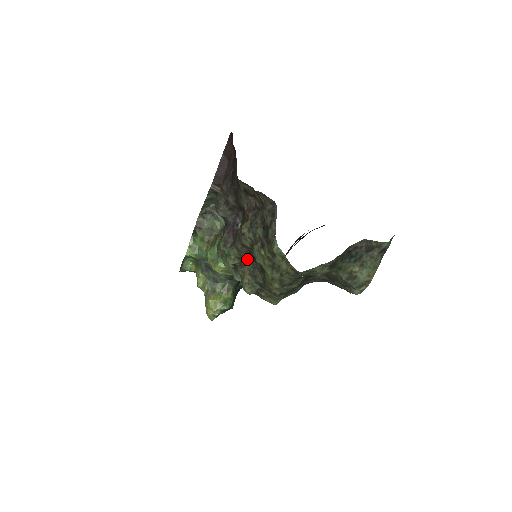
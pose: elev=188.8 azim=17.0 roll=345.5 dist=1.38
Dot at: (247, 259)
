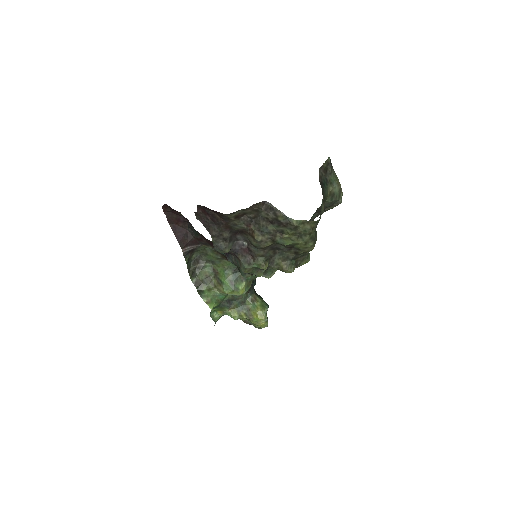
Dot at: (272, 255)
